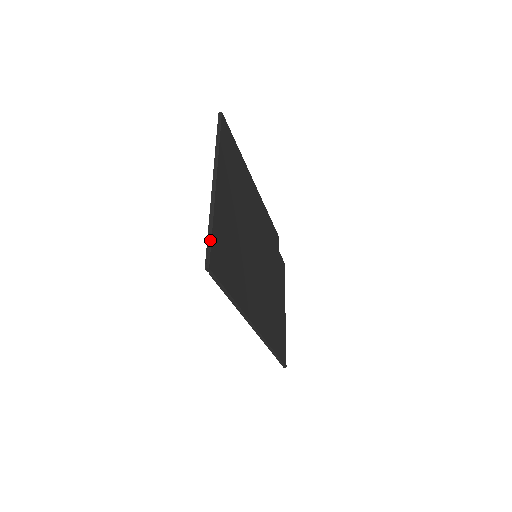
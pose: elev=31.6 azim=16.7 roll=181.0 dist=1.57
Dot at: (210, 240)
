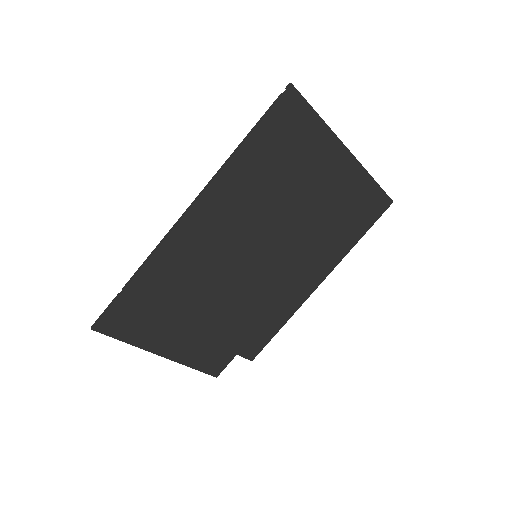
Dot at: (310, 105)
